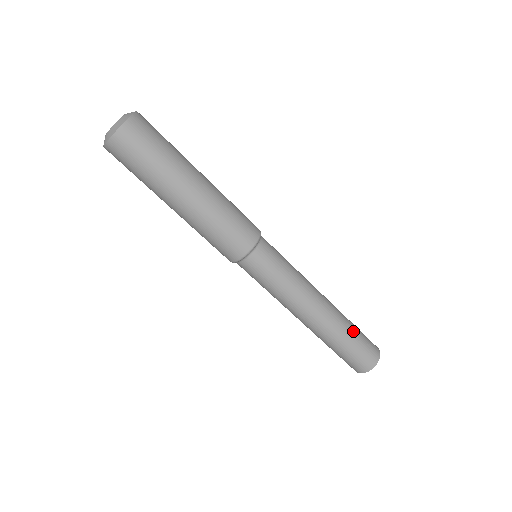
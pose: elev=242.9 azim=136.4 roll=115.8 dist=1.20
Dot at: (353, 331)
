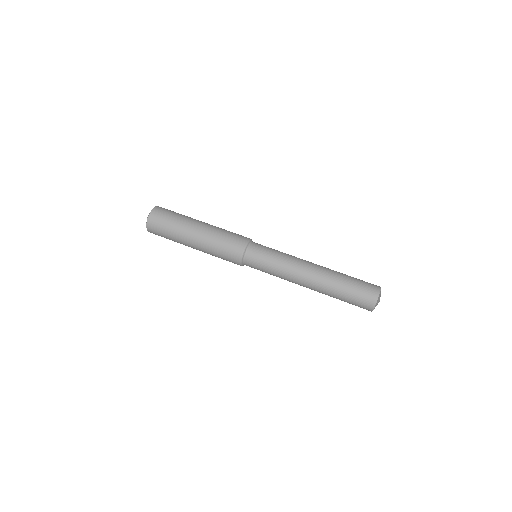
Dot at: (347, 276)
